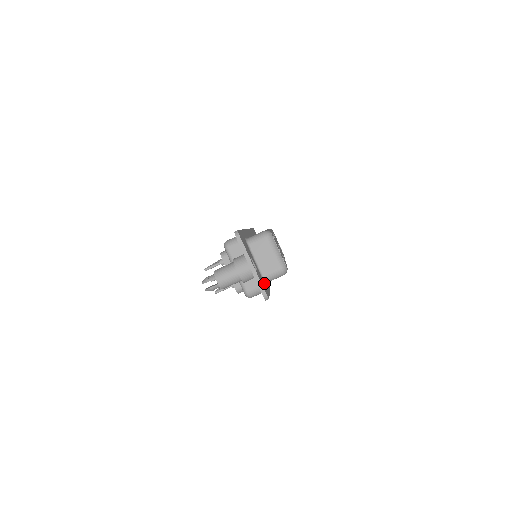
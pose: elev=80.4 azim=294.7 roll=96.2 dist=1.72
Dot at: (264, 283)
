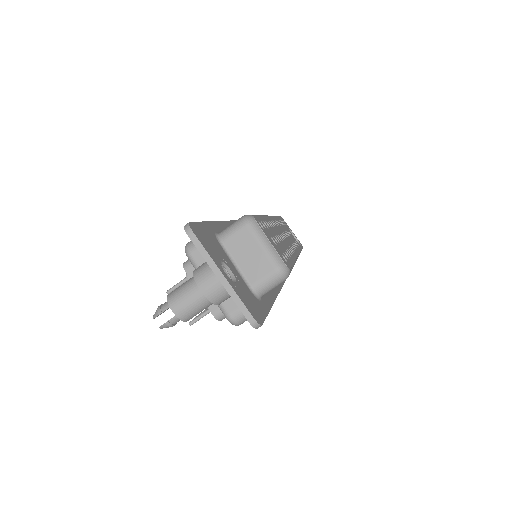
Dot at: (255, 298)
